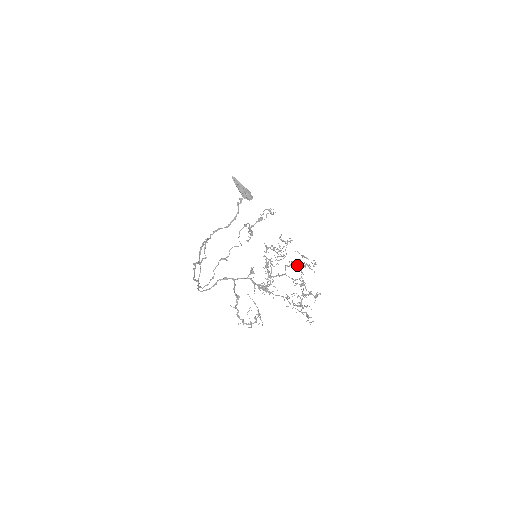
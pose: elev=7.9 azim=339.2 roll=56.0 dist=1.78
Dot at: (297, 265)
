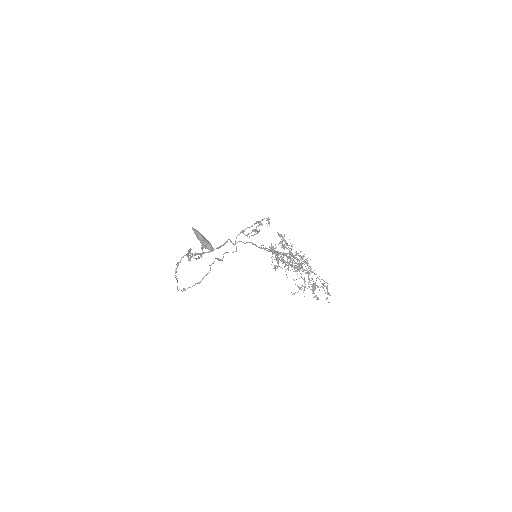
Dot at: occluded
